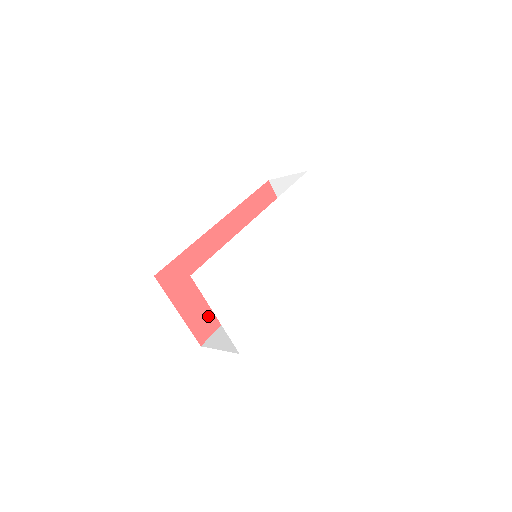
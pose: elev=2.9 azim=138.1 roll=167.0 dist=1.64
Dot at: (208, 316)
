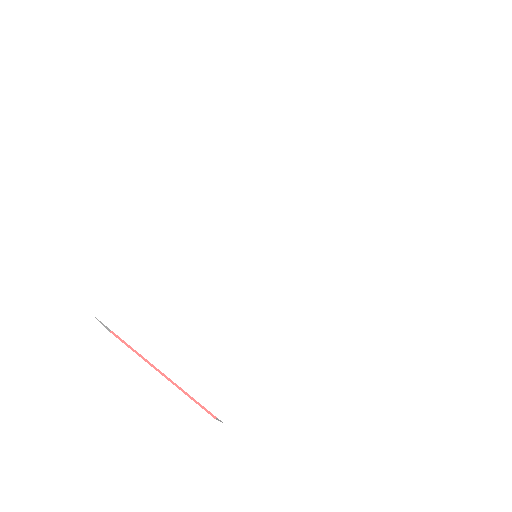
Dot at: occluded
